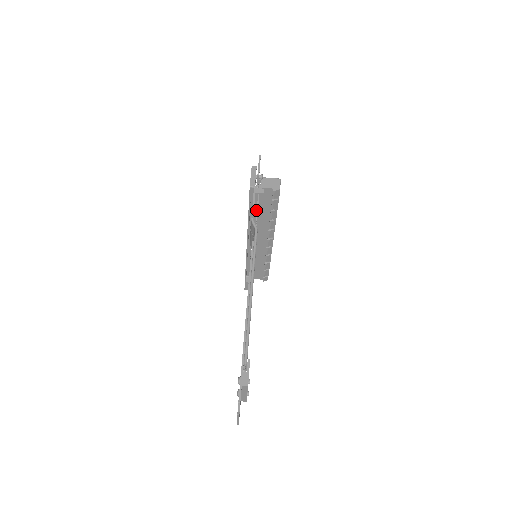
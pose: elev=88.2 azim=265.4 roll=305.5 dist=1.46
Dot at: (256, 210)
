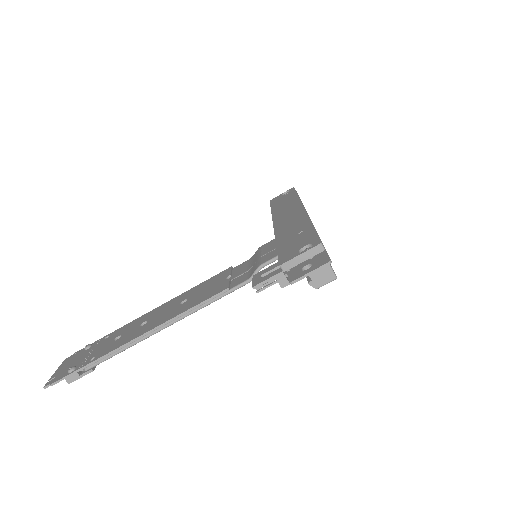
Dot at: occluded
